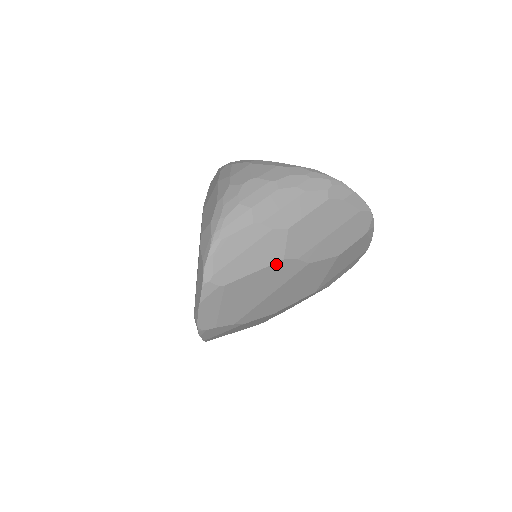
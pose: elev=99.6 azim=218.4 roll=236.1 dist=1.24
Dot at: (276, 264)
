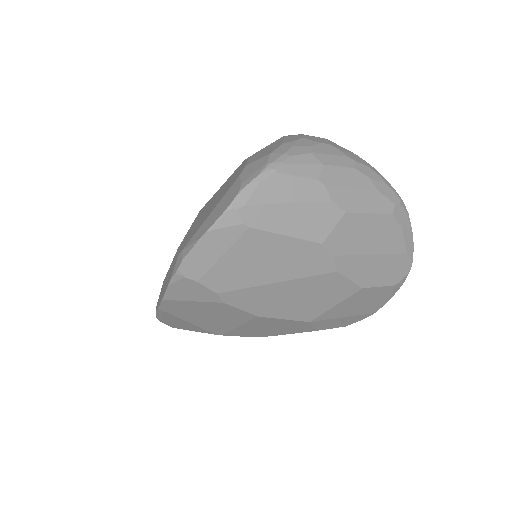
Dot at: (311, 244)
